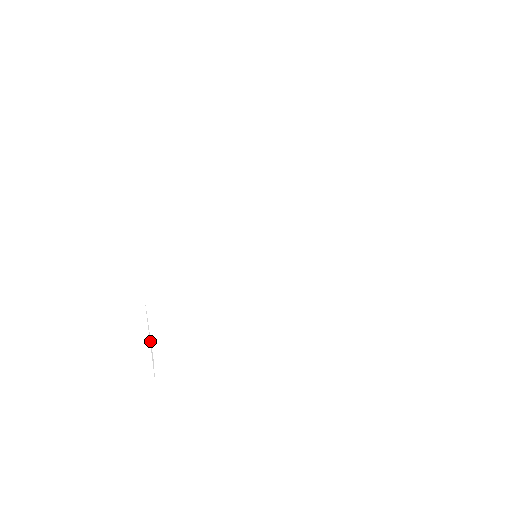
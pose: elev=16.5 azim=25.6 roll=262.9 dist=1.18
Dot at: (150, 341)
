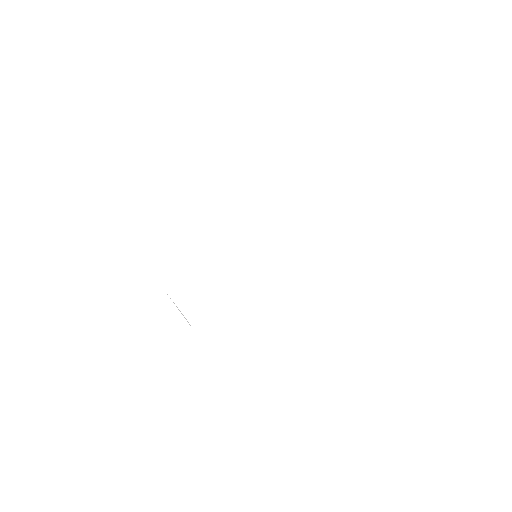
Dot at: (179, 310)
